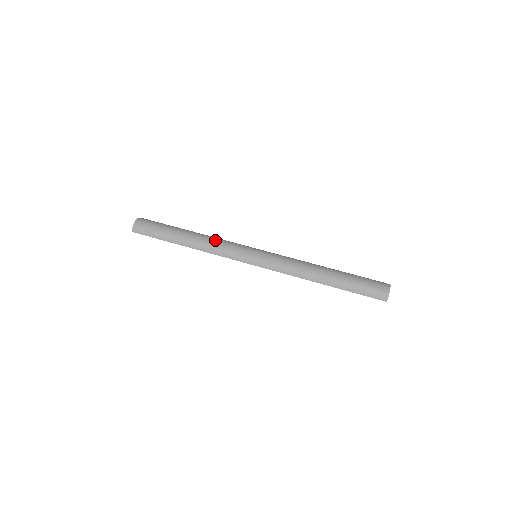
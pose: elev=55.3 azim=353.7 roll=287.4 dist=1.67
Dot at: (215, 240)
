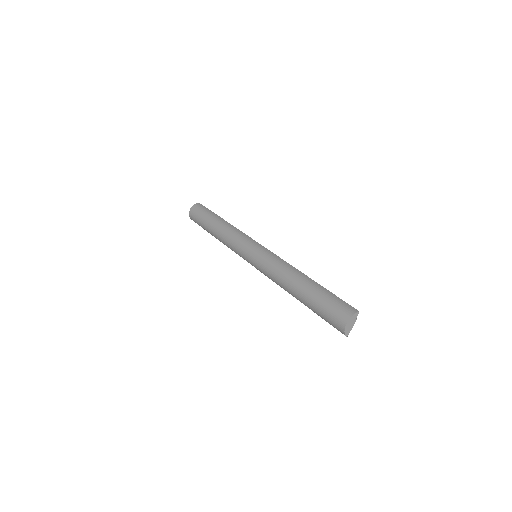
Dot at: (227, 239)
